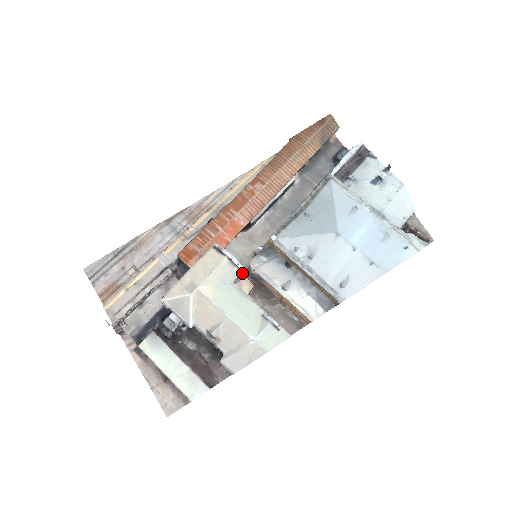
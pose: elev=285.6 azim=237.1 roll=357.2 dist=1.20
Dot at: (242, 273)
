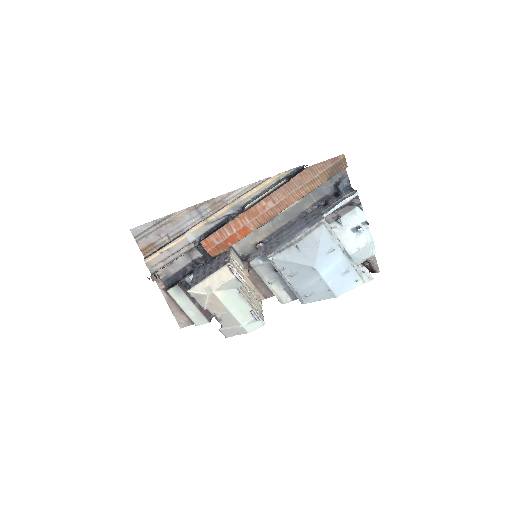
Dot at: occluded
